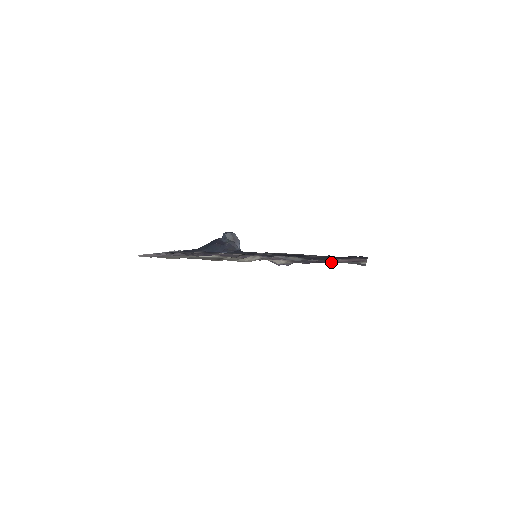
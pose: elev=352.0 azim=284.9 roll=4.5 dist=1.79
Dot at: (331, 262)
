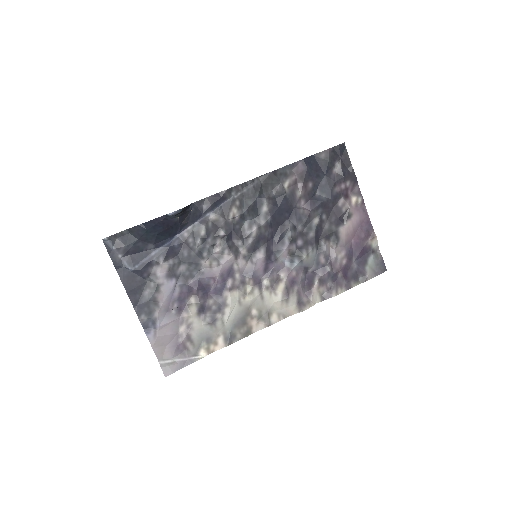
Dot at: (352, 264)
